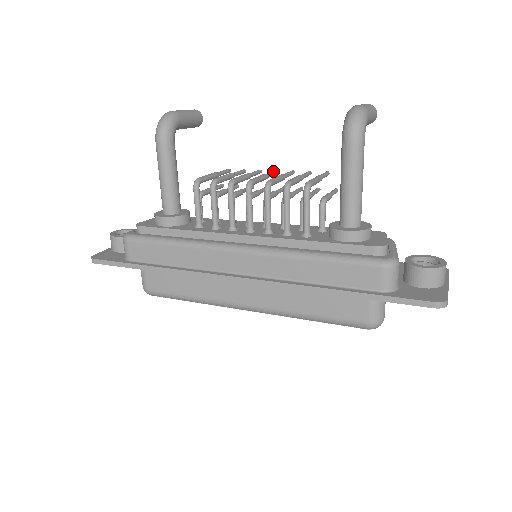
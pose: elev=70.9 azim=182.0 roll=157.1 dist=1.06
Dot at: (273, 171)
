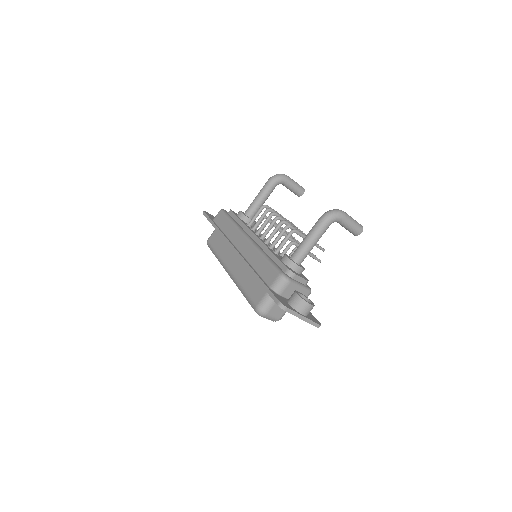
Dot at: (304, 233)
